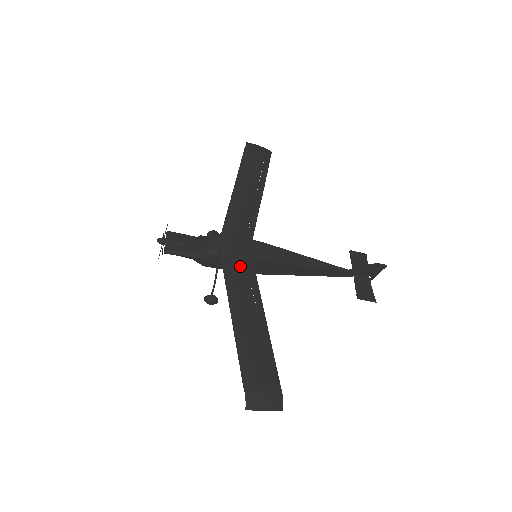
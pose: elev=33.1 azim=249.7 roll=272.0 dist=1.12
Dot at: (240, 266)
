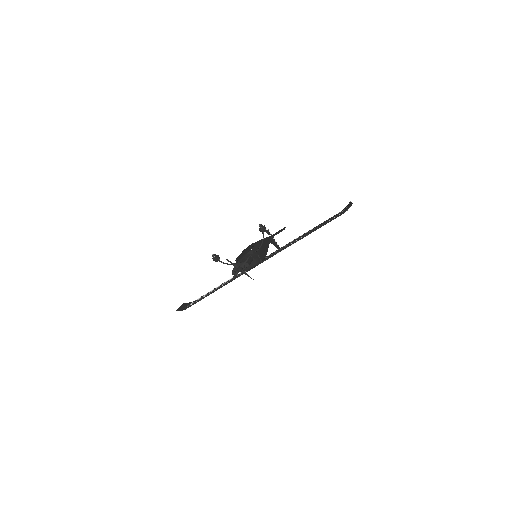
Dot at: occluded
